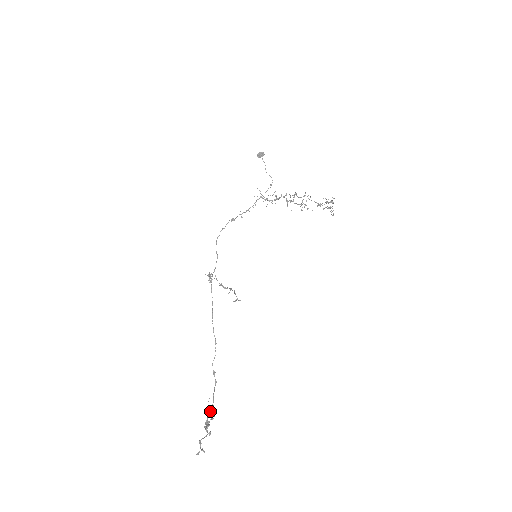
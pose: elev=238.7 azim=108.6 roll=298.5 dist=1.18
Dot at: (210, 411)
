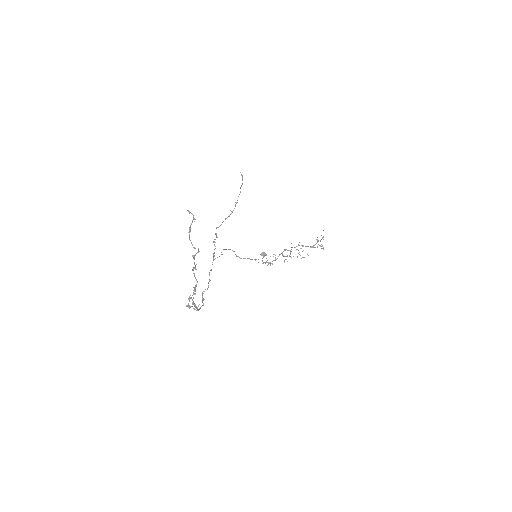
Dot at: occluded
